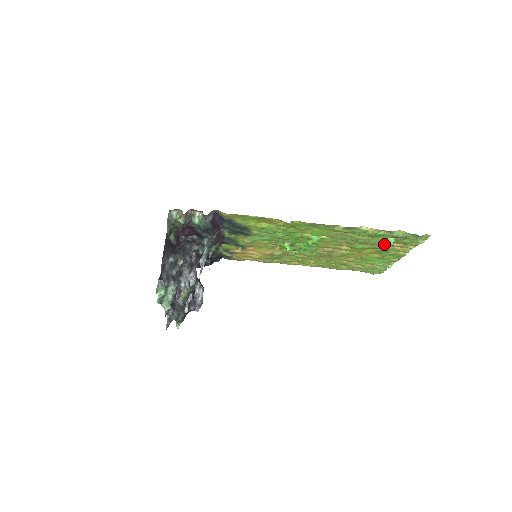
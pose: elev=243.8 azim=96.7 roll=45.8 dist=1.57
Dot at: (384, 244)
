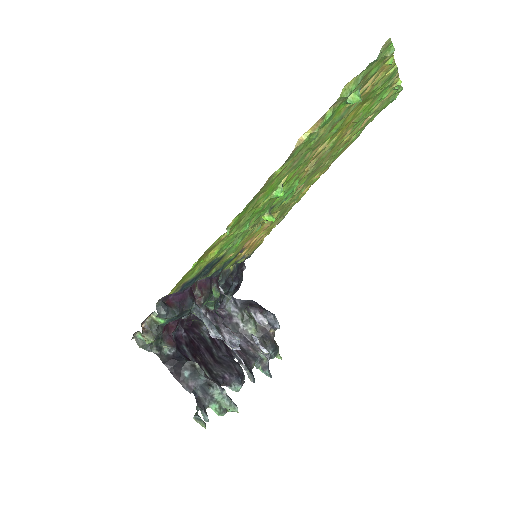
Dot at: occluded
